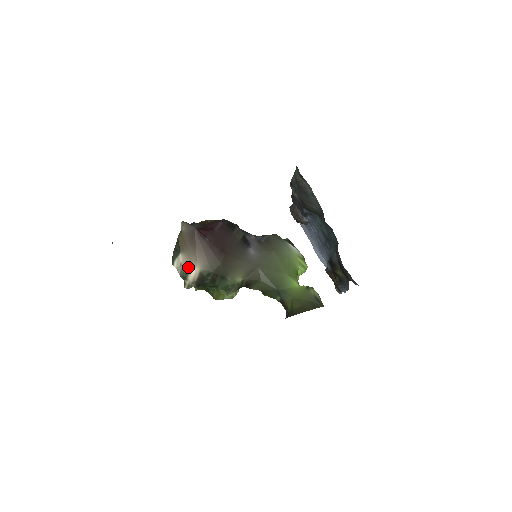
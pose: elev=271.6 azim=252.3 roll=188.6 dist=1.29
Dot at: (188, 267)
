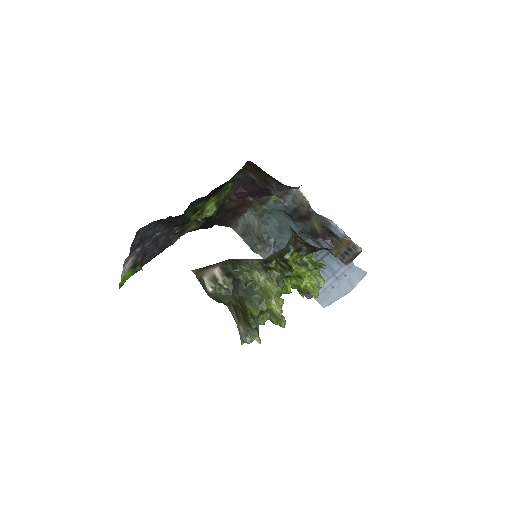
Dot at: (212, 275)
